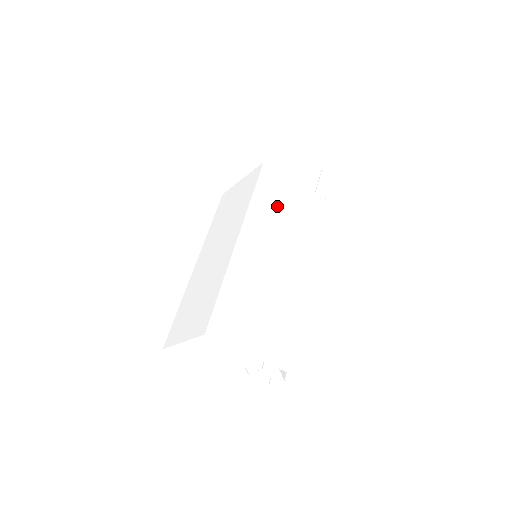
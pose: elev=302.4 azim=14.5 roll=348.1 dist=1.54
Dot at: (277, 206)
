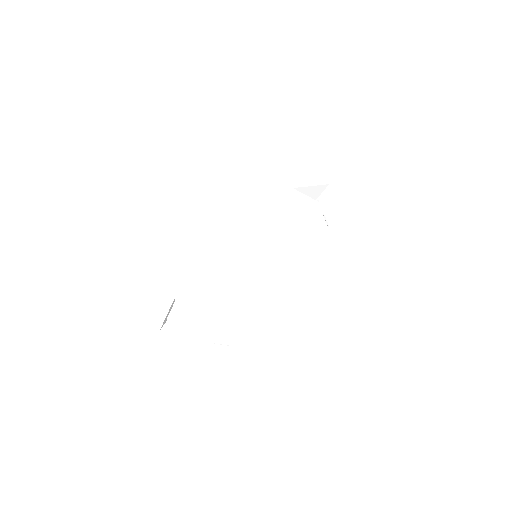
Dot at: (271, 207)
